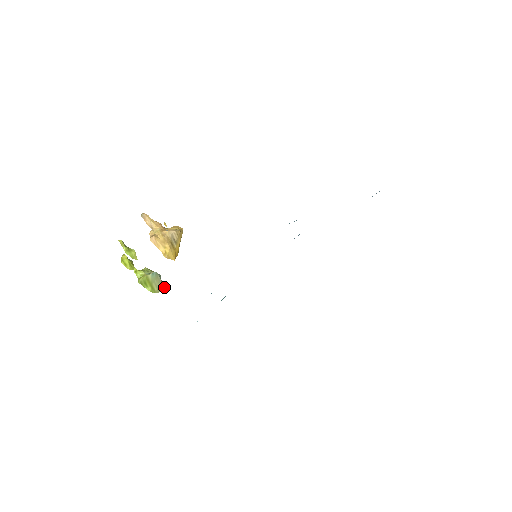
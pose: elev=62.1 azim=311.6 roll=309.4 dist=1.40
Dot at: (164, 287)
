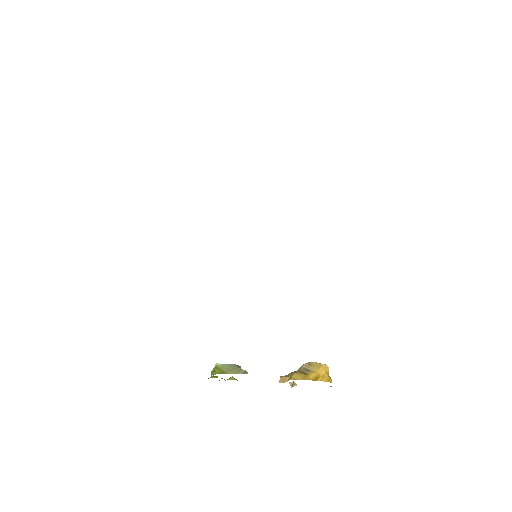
Dot at: (244, 372)
